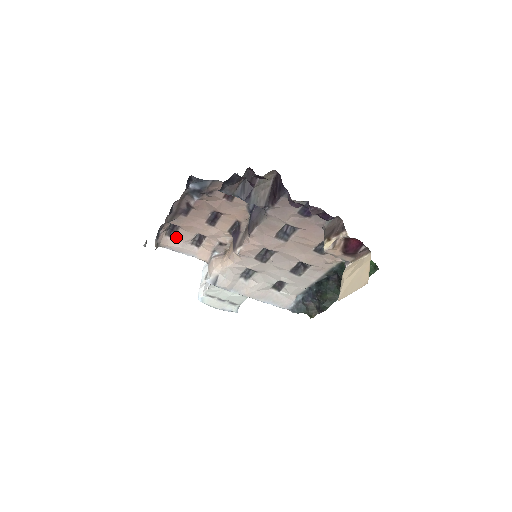
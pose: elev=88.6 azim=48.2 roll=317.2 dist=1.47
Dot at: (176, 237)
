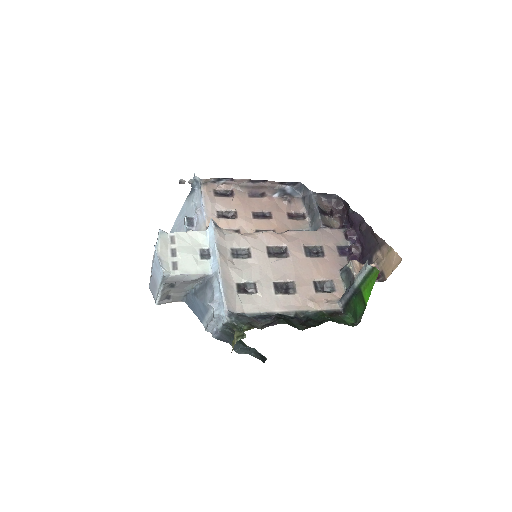
Dot at: (217, 198)
